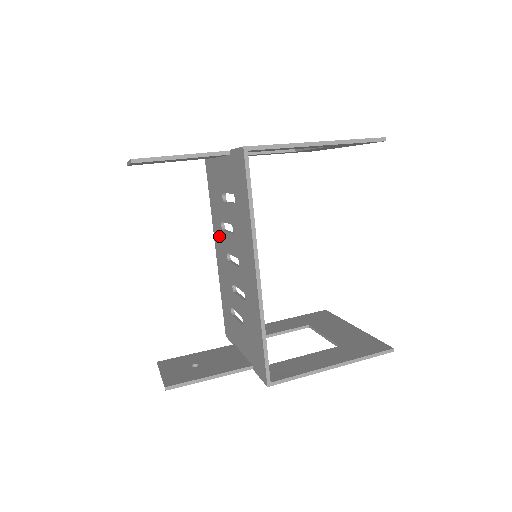
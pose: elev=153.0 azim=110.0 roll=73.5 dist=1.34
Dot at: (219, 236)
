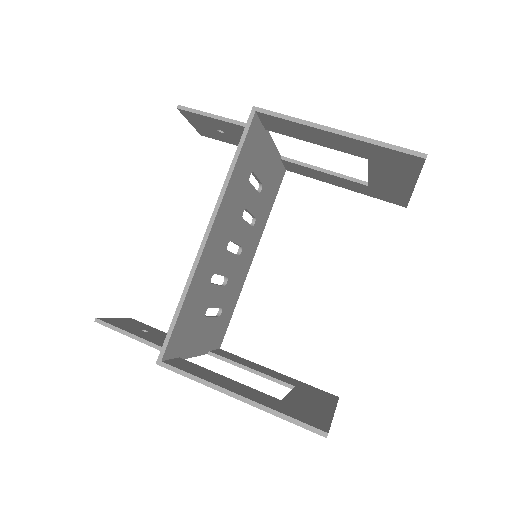
Dot at: occluded
